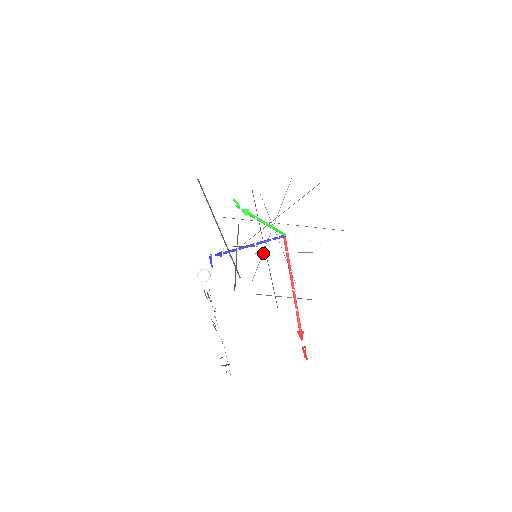
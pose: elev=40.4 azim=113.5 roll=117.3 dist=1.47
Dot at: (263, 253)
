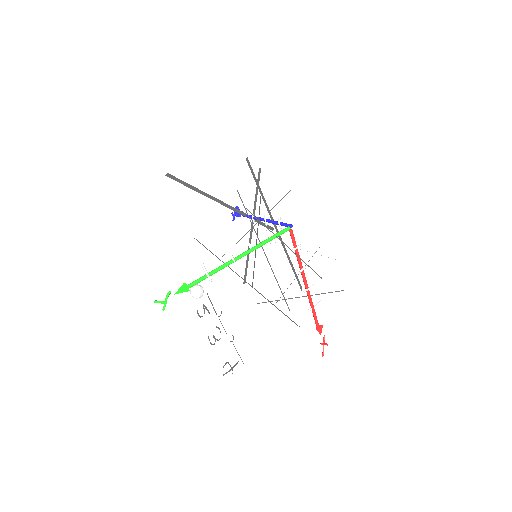
Dot at: occluded
